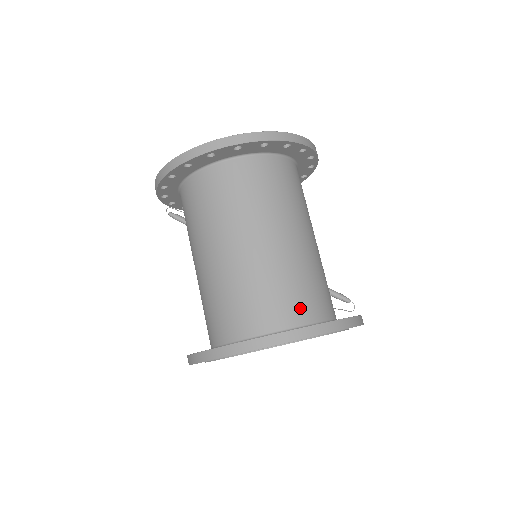
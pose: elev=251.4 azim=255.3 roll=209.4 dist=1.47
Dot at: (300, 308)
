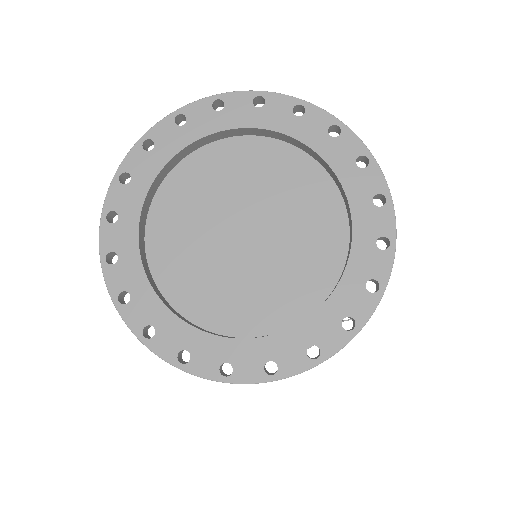
Dot at: occluded
